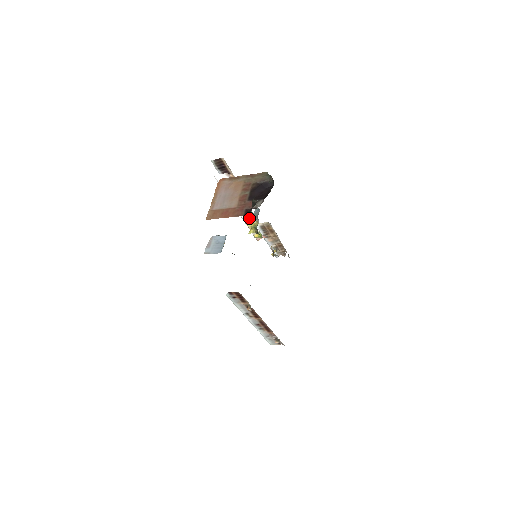
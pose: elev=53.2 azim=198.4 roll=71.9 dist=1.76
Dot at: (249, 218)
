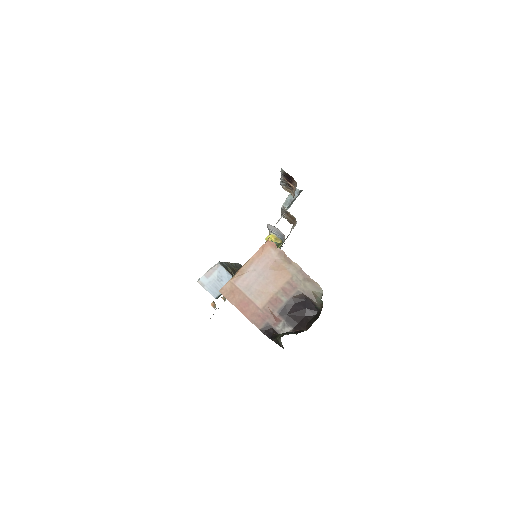
Dot at: (276, 234)
